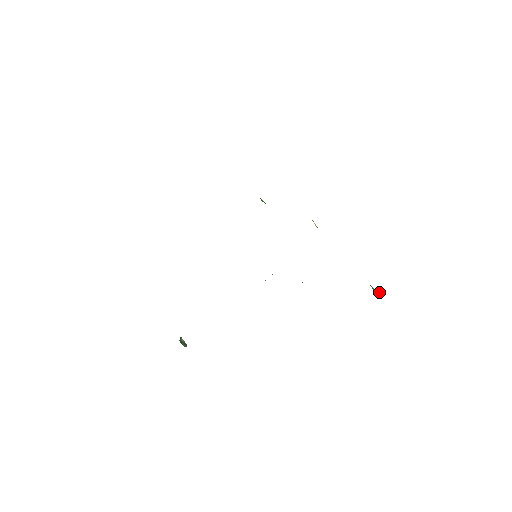
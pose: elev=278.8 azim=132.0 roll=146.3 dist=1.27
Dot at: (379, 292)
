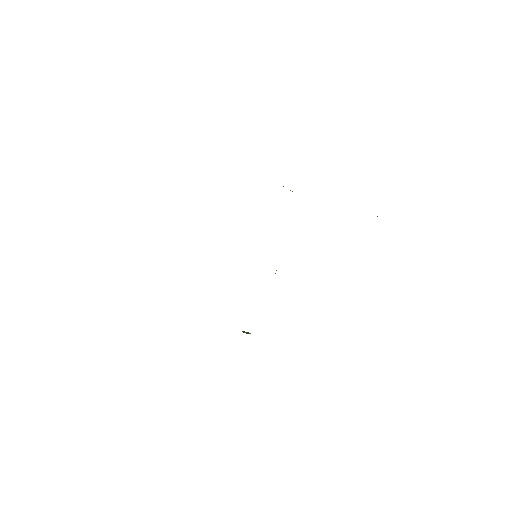
Dot at: occluded
